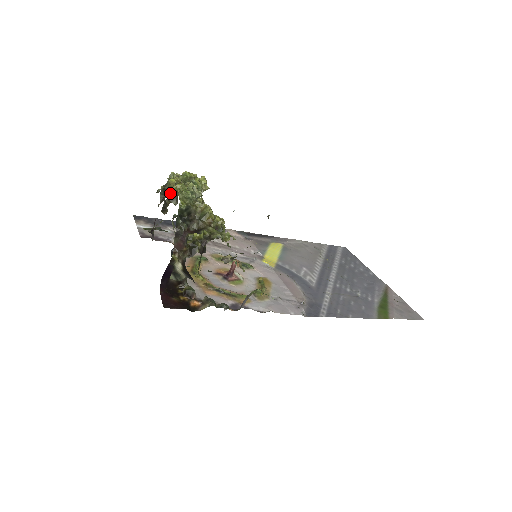
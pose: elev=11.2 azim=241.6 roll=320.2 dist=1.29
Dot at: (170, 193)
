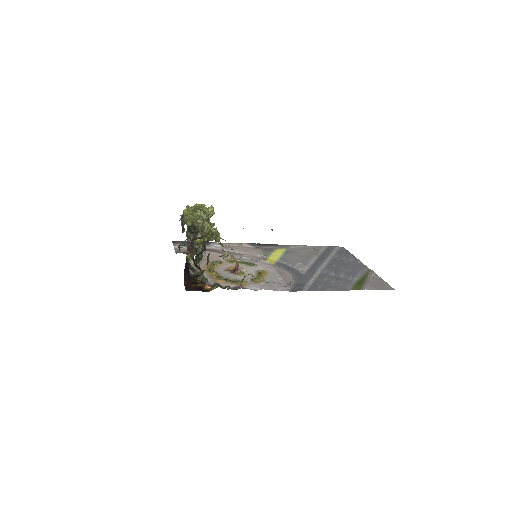
Dot at: (184, 218)
